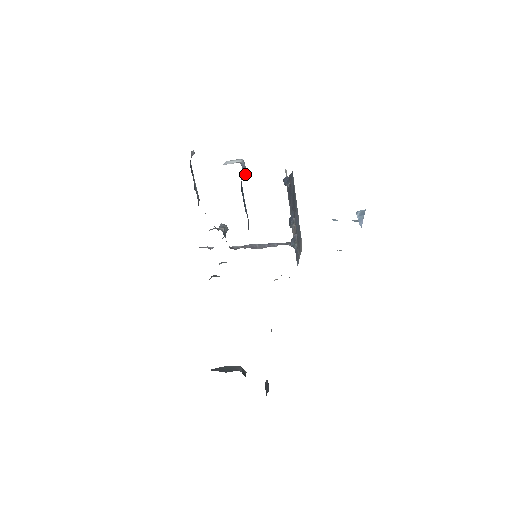
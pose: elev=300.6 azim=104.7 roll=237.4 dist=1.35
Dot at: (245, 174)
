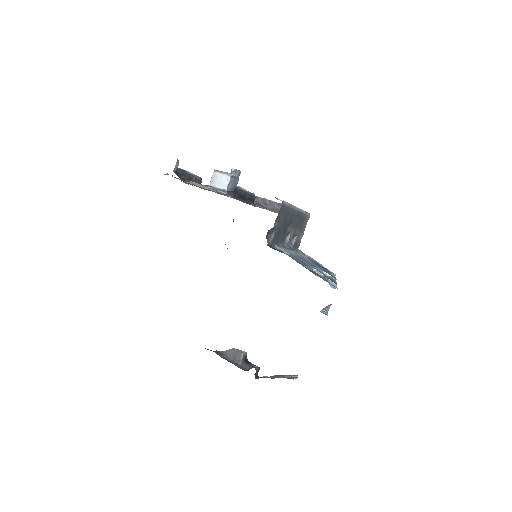
Dot at: (236, 184)
